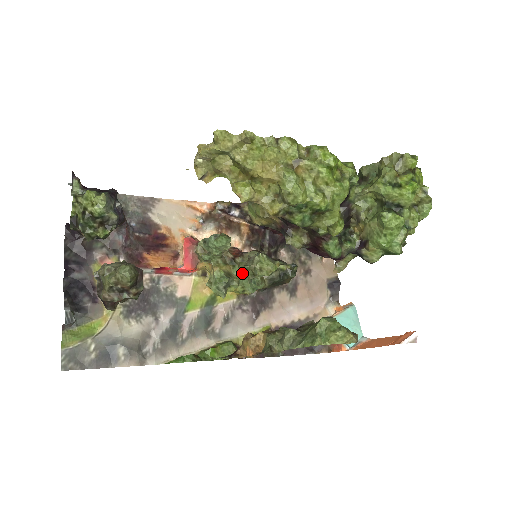
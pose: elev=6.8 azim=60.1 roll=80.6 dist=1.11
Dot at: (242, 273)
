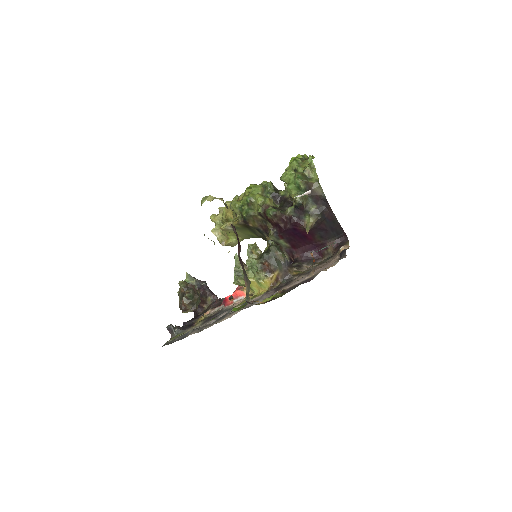
Dot at: occluded
